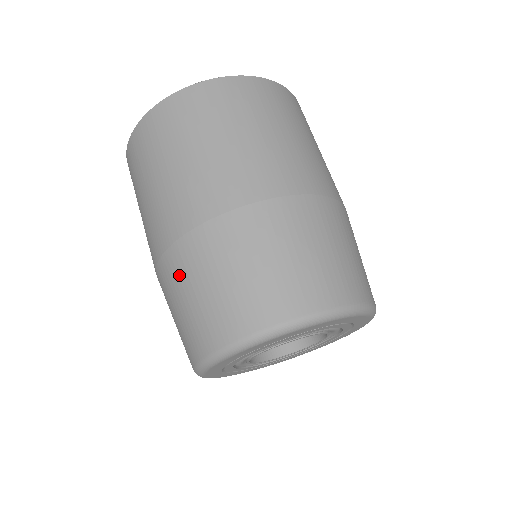
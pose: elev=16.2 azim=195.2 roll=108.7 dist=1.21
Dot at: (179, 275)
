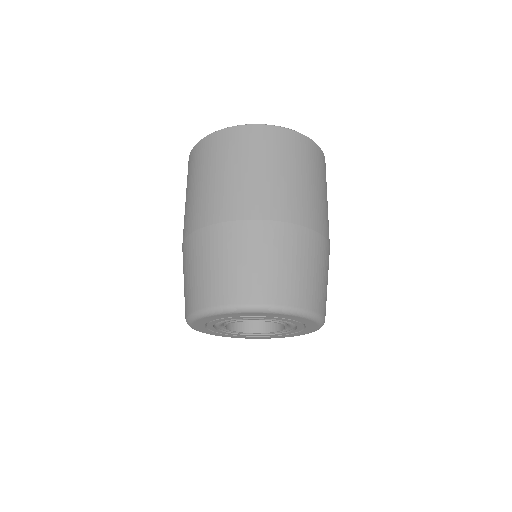
Dot at: (190, 255)
